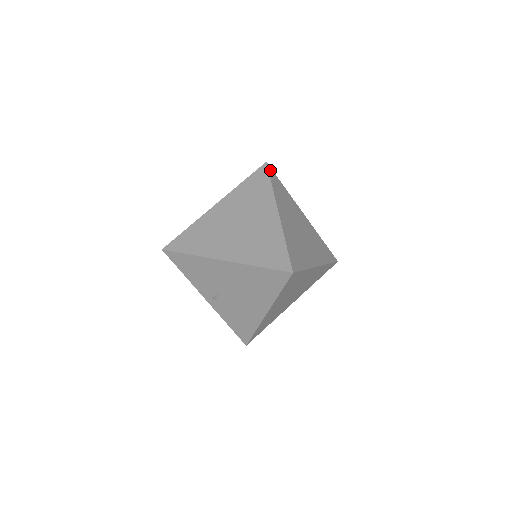
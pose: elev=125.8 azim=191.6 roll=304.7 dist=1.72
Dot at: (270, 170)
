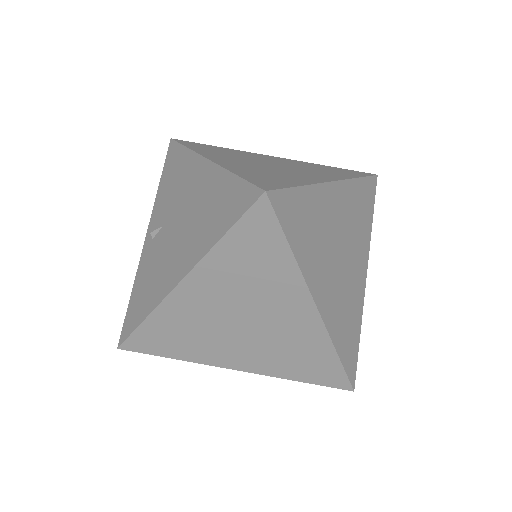
Dot at: (373, 182)
